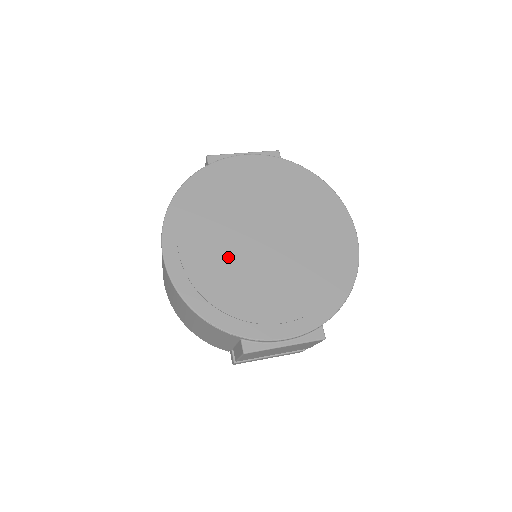
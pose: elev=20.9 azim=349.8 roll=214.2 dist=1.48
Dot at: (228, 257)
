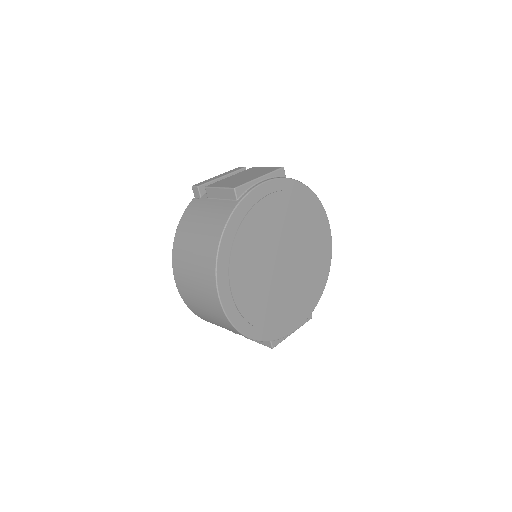
Dot at: (264, 287)
